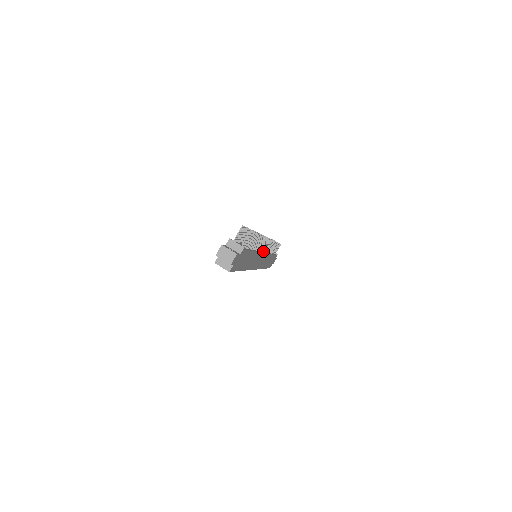
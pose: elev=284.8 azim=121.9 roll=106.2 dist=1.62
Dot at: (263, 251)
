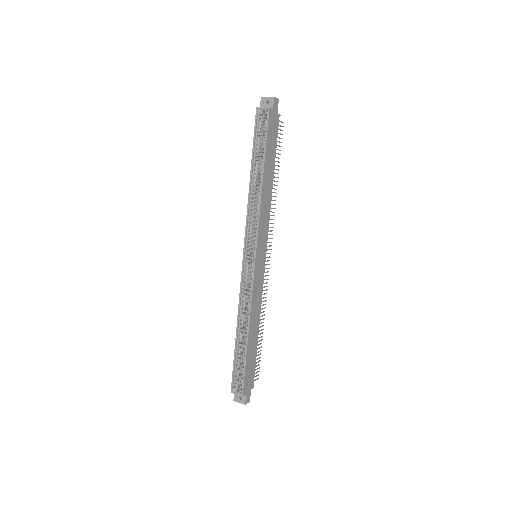
Dot at: occluded
